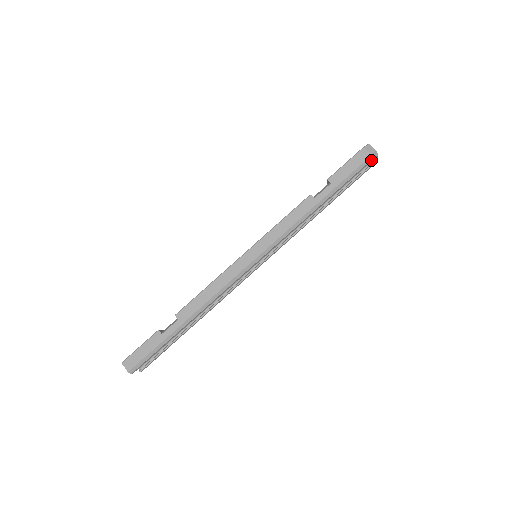
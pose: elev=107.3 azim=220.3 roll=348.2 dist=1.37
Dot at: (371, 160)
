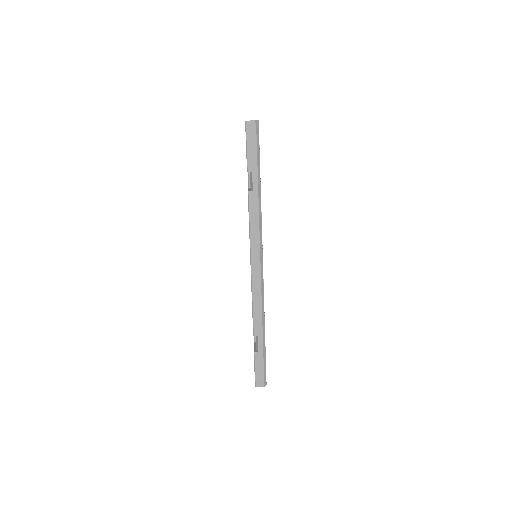
Dot at: (258, 130)
